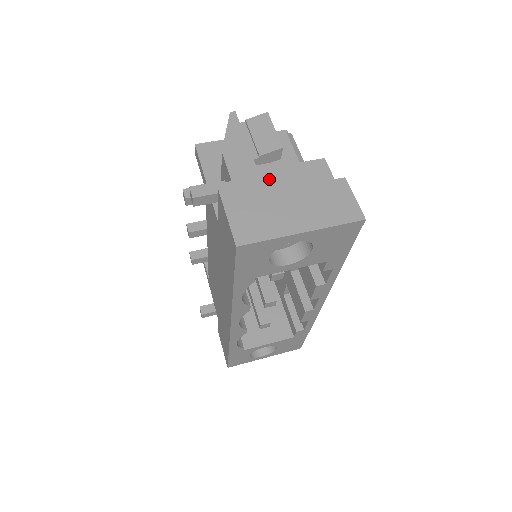
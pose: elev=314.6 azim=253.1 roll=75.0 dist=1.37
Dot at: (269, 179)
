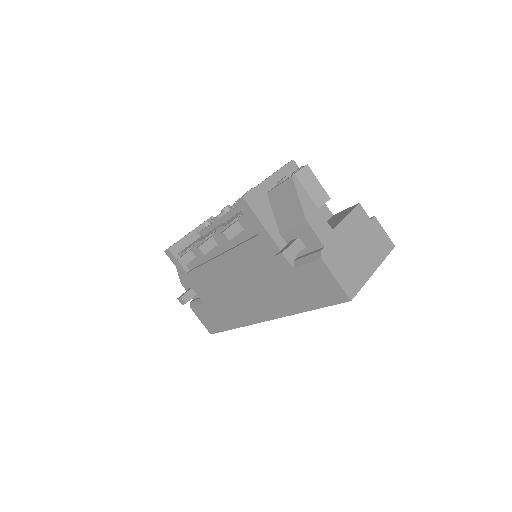
Dot at: (342, 235)
